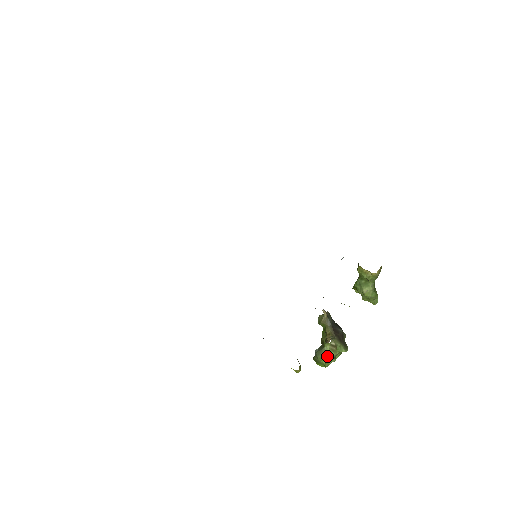
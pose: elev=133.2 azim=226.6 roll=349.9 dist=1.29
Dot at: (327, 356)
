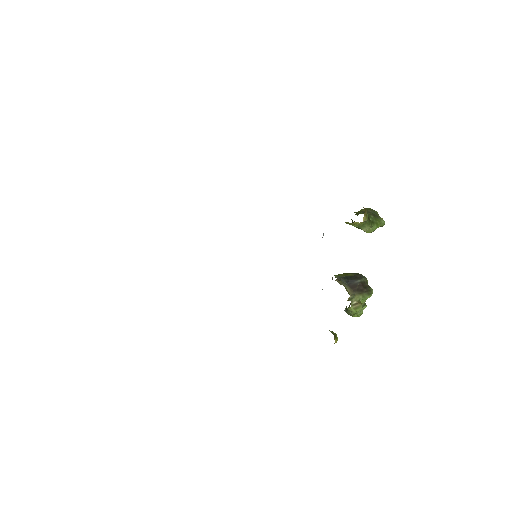
Dot at: (355, 313)
